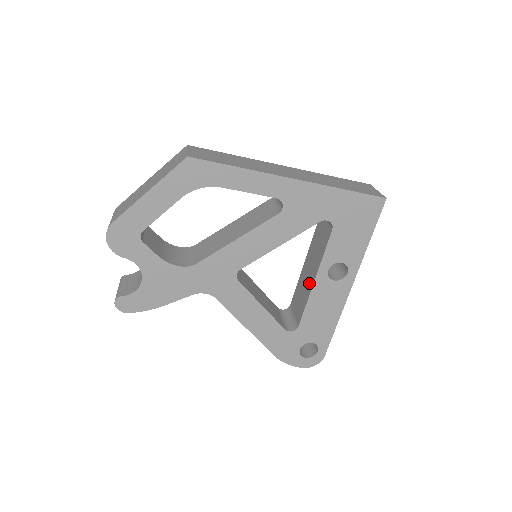
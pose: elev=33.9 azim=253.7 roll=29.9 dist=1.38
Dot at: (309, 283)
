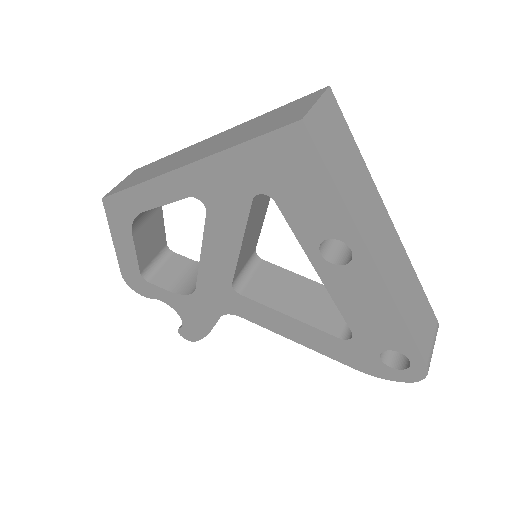
Dot at: occluded
